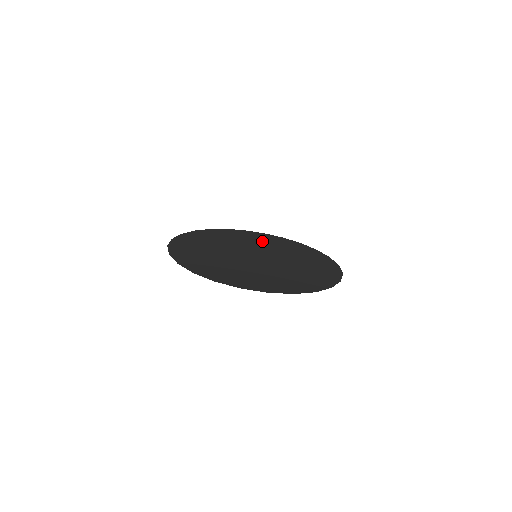
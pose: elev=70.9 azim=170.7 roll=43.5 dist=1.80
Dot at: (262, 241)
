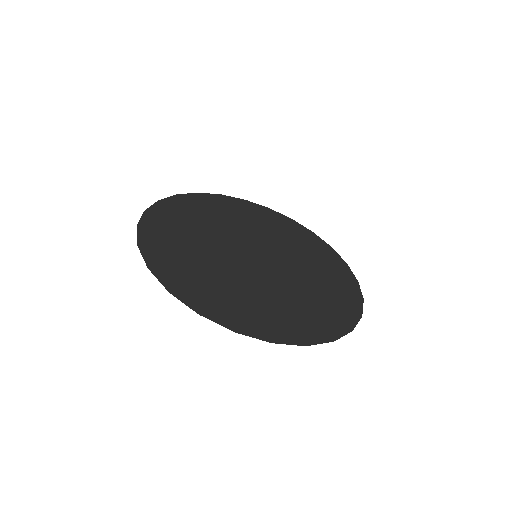
Dot at: (279, 231)
